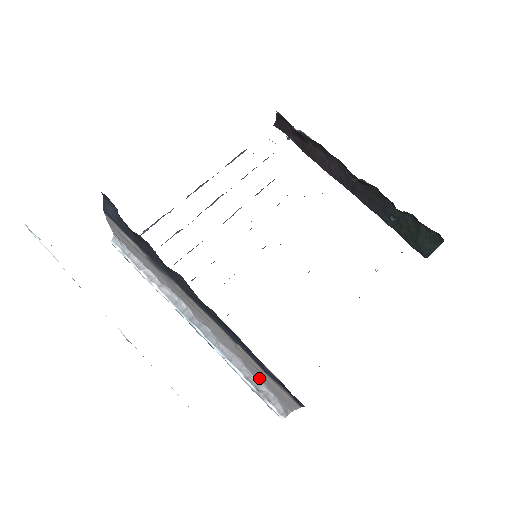
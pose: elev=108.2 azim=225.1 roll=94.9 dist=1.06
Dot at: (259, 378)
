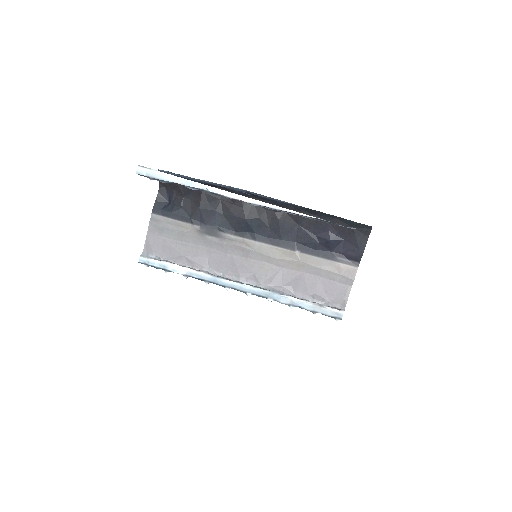
Dot at: (312, 290)
